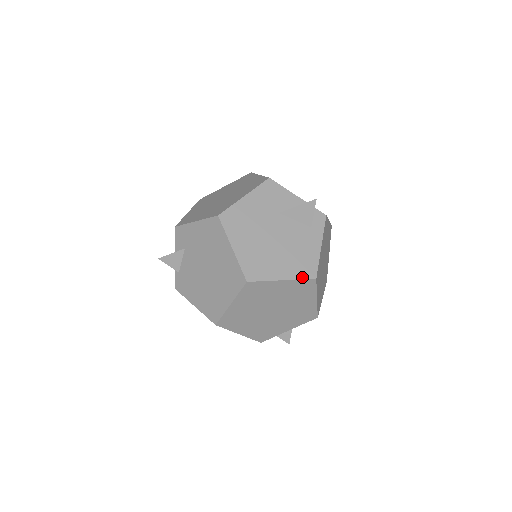
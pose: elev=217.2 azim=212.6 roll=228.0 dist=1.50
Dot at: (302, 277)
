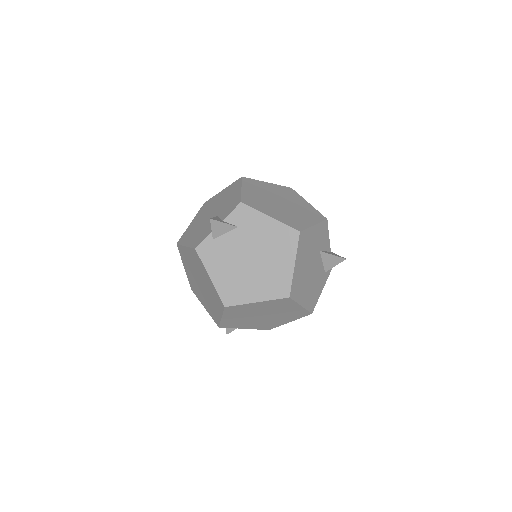
Dot at: (308, 309)
